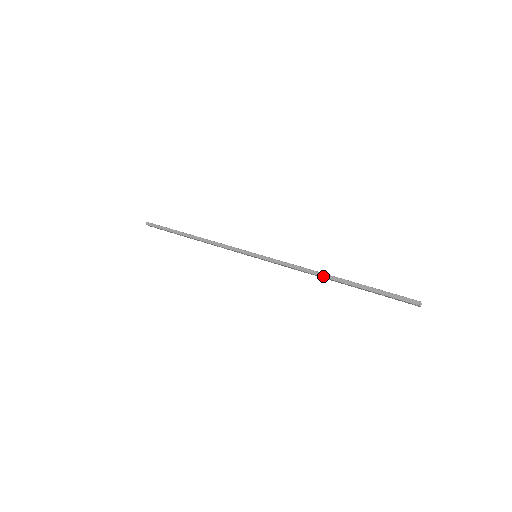
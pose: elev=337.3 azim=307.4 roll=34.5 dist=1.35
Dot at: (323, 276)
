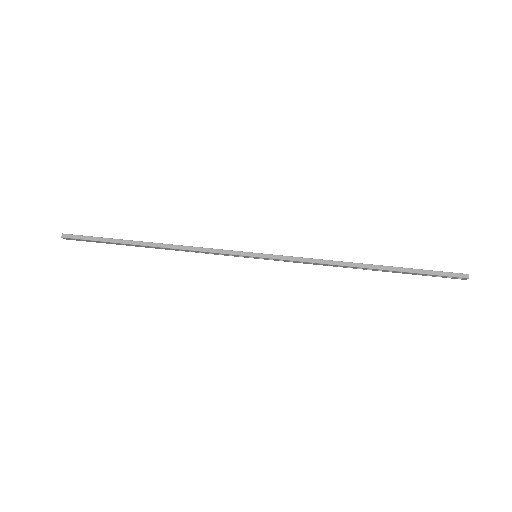
Dot at: (355, 266)
